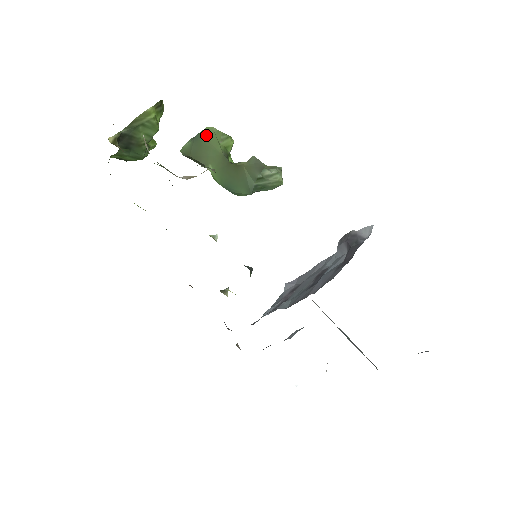
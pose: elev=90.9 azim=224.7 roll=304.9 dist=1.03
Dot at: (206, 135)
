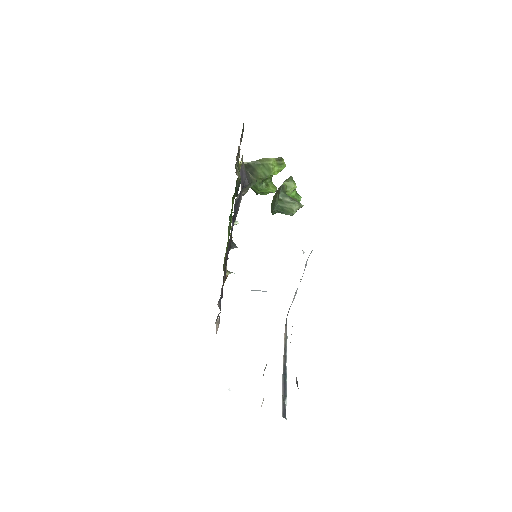
Dot at: occluded
